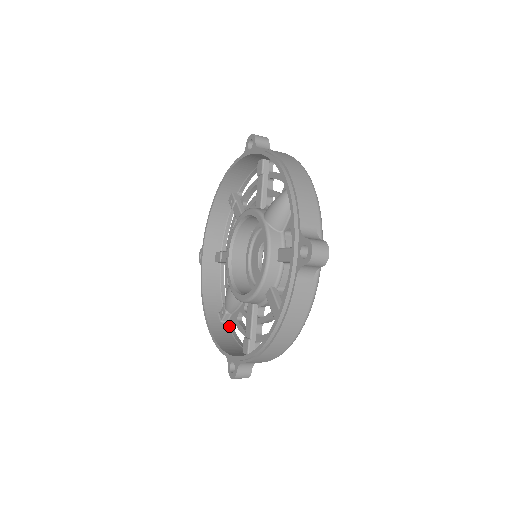
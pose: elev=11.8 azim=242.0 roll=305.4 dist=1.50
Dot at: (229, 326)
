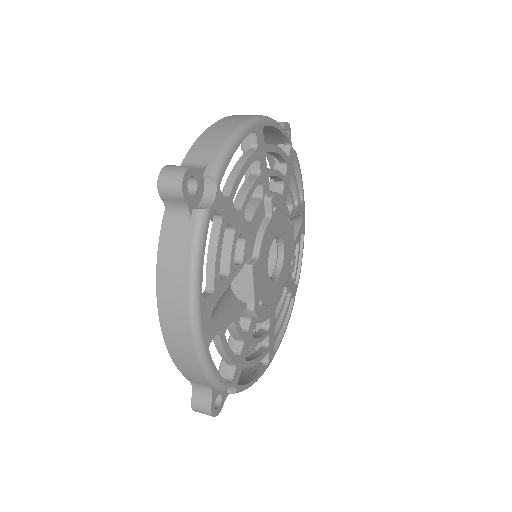
Dot at: occluded
